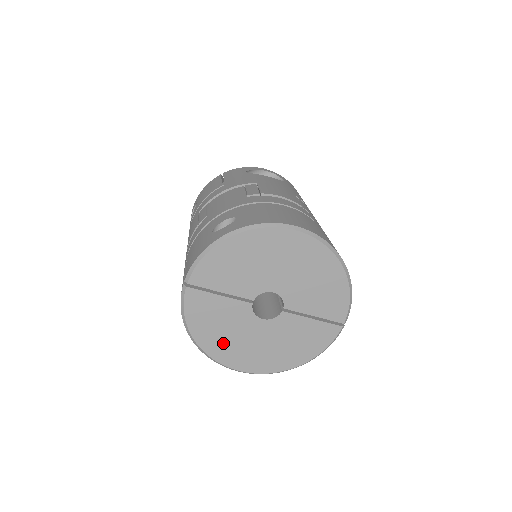
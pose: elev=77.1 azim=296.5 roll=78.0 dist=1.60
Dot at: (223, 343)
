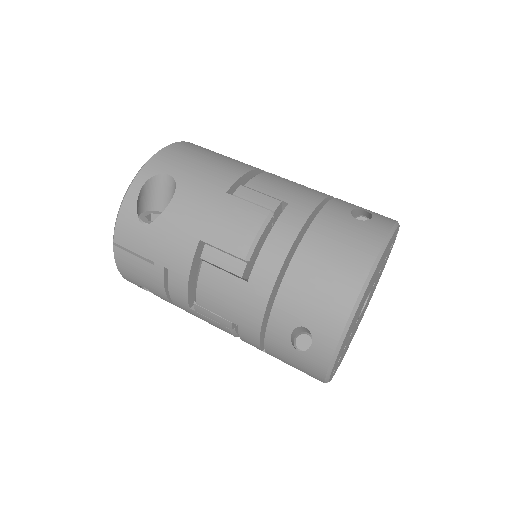
Dot at: (351, 339)
